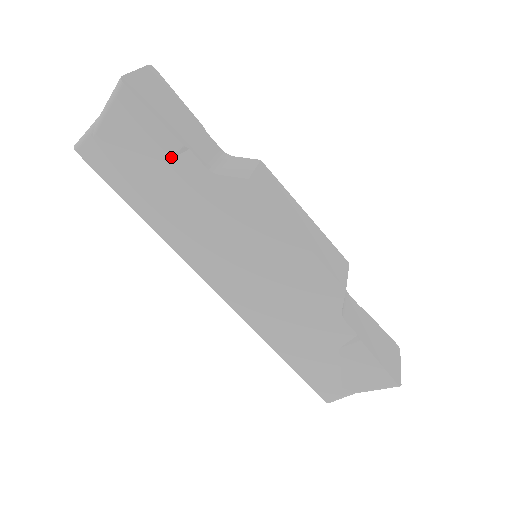
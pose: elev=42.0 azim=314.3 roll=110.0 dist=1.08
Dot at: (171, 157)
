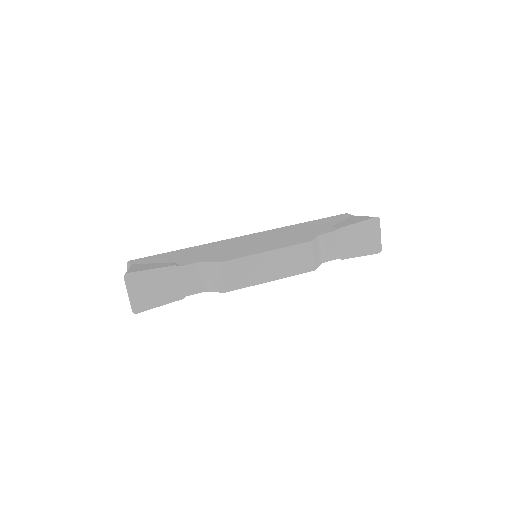
Dot at: occluded
